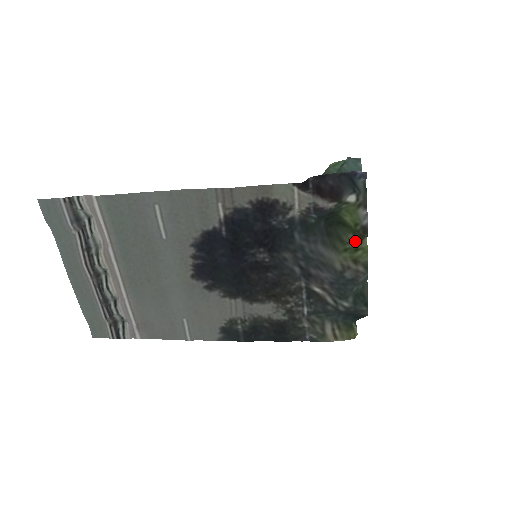
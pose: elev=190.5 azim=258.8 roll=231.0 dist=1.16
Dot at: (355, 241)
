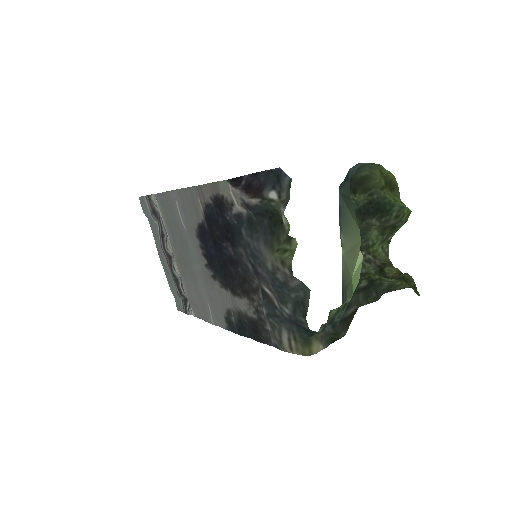
Dot at: (287, 242)
